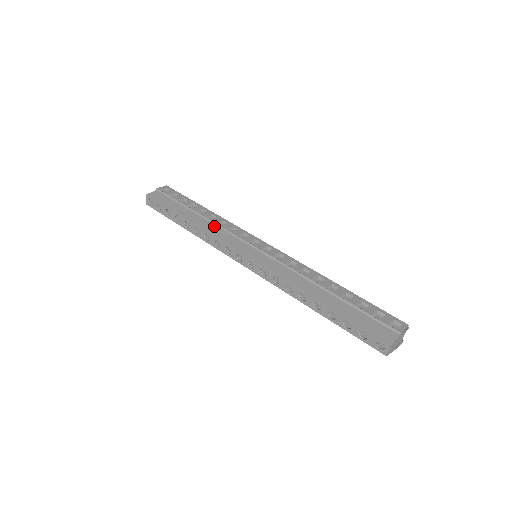
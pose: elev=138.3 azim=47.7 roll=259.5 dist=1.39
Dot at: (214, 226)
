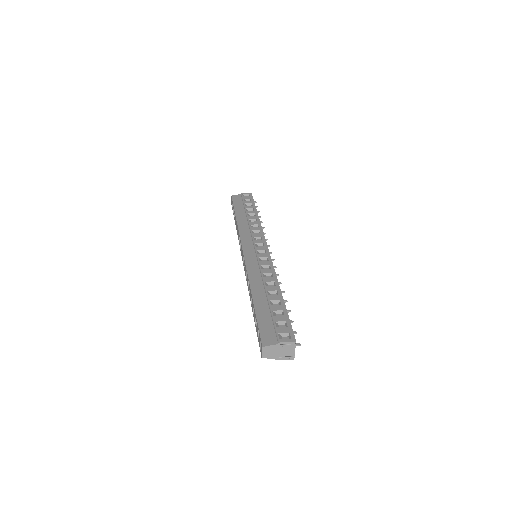
Dot at: (247, 226)
